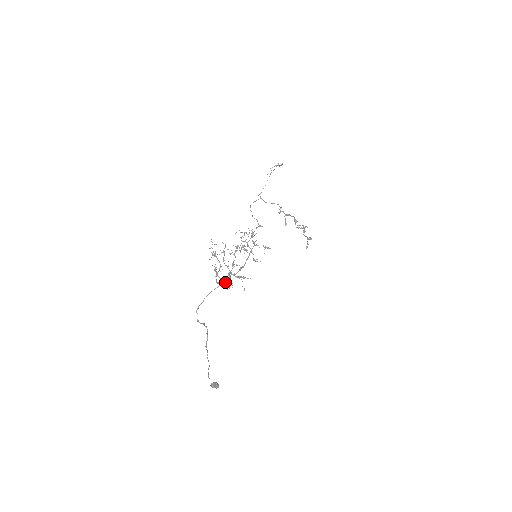
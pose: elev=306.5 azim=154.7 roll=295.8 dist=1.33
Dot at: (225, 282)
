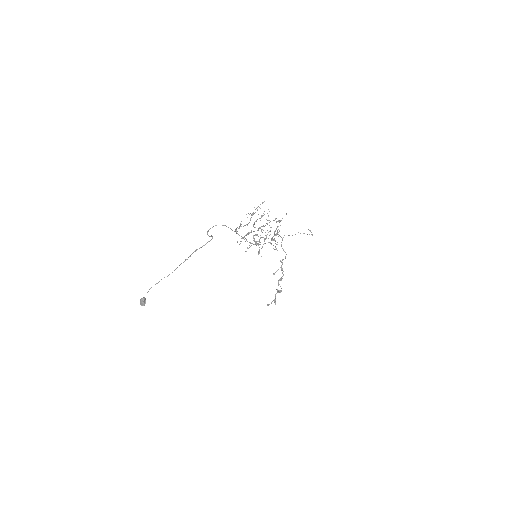
Dot at: occluded
